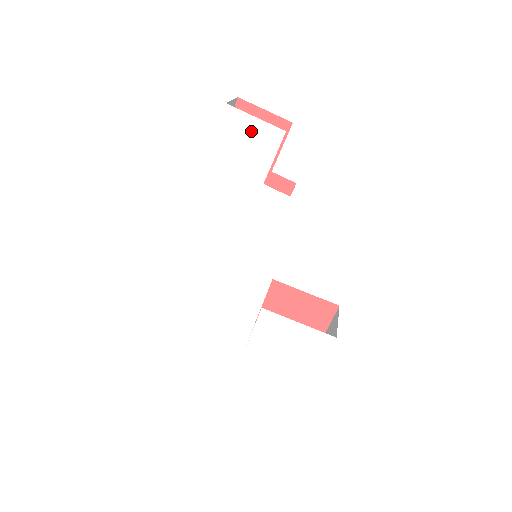
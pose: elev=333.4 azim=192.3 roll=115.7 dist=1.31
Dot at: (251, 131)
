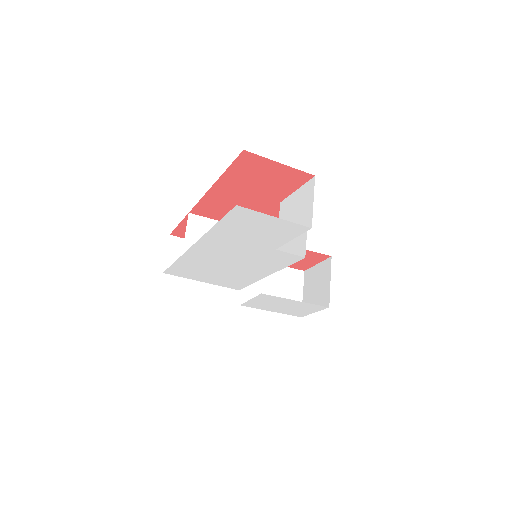
Dot at: (267, 223)
